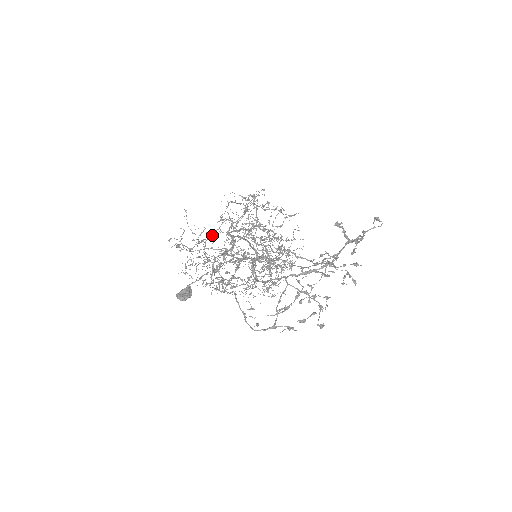
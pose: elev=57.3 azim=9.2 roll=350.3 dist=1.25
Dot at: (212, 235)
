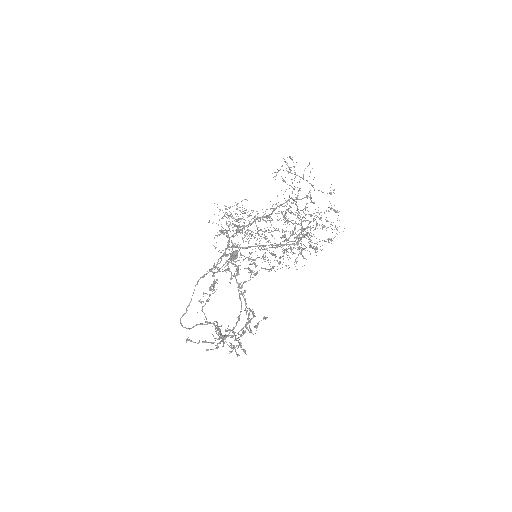
Dot at: (227, 232)
